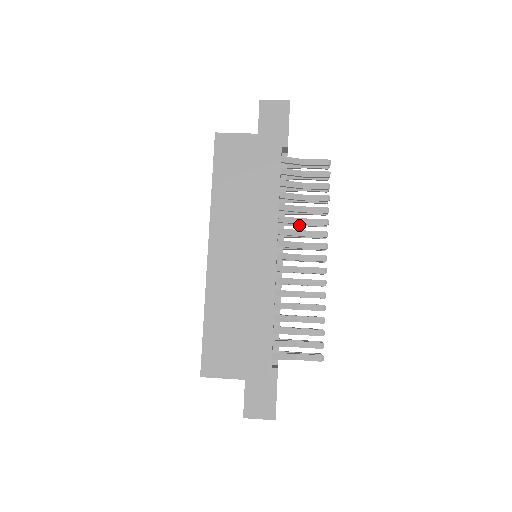
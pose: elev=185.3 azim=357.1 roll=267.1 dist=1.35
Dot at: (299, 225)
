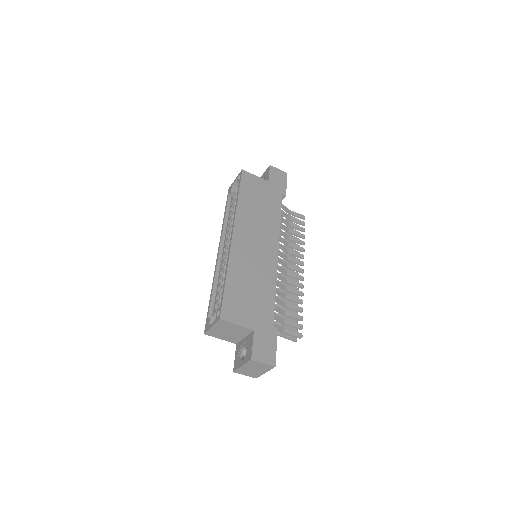
Dot at: occluded
